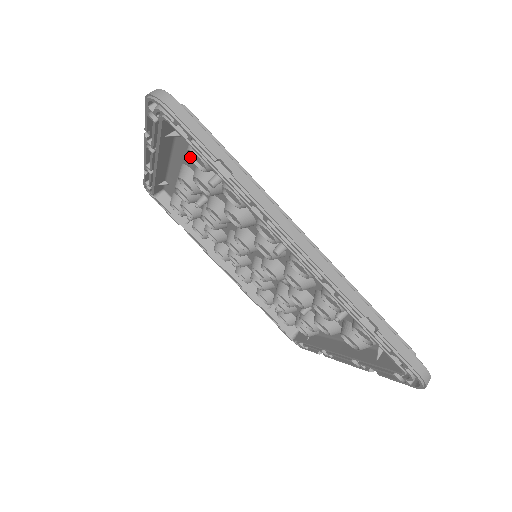
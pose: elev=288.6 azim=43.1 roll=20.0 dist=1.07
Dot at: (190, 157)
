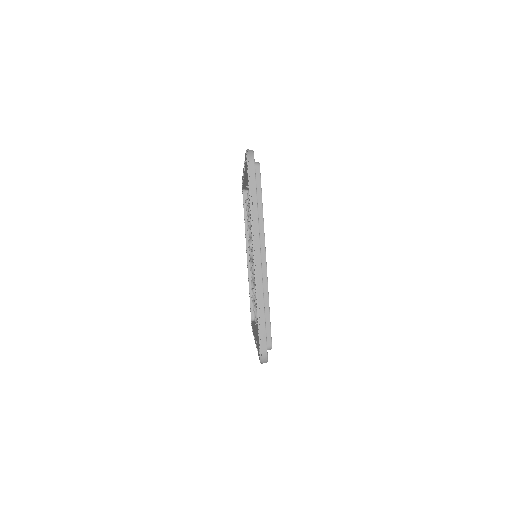
Dot at: occluded
